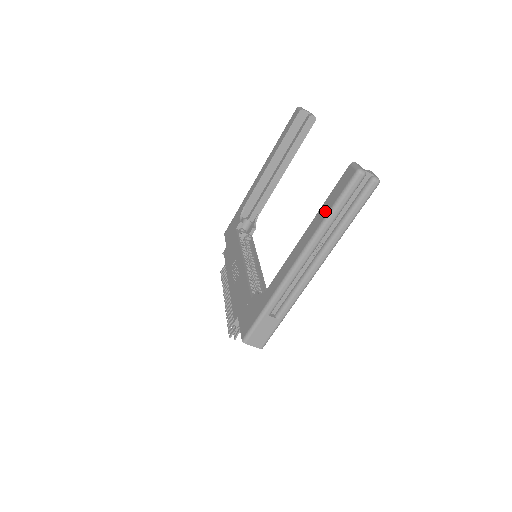
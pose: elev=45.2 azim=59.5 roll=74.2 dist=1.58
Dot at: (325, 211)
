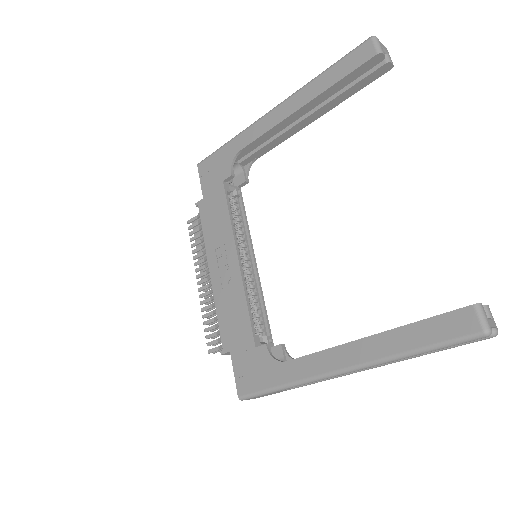
Dot at: (410, 342)
